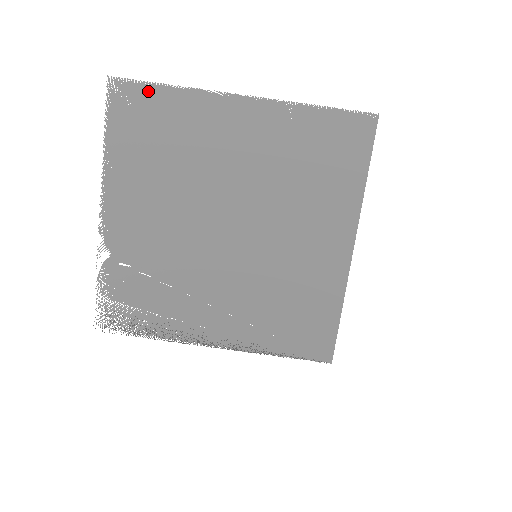
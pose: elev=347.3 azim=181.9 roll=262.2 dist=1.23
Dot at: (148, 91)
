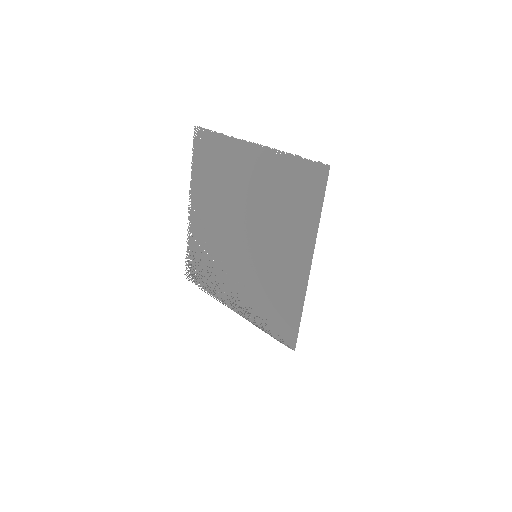
Dot at: (210, 136)
